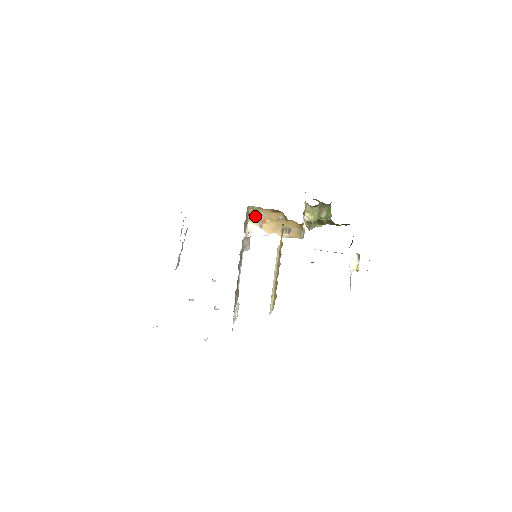
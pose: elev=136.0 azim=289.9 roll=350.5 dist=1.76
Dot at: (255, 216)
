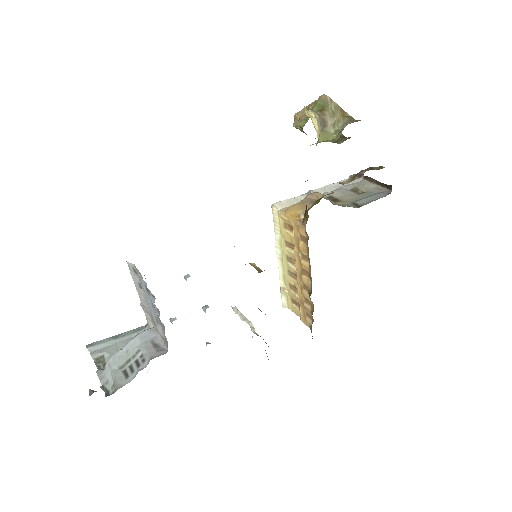
Dot at: occluded
